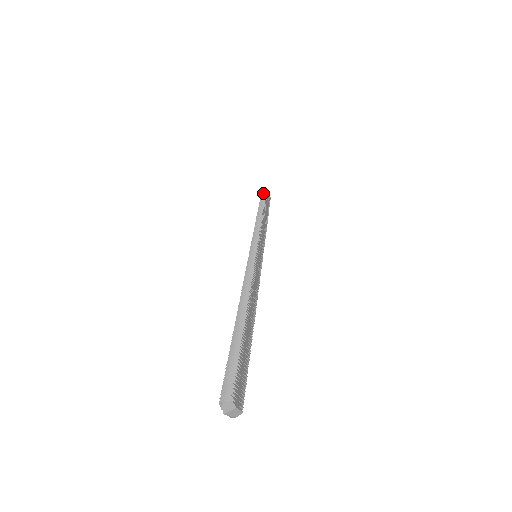
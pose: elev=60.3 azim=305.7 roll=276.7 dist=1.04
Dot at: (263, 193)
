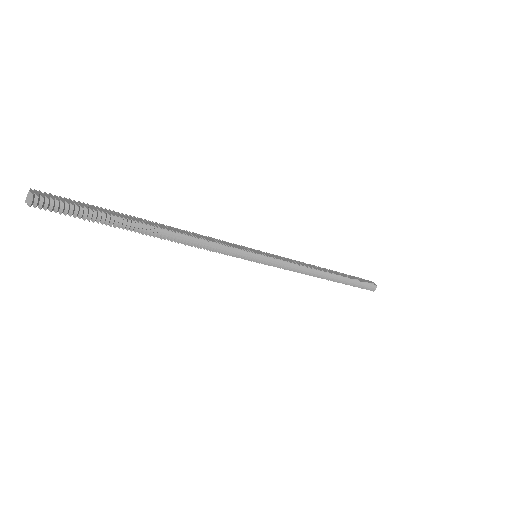
Dot at: occluded
